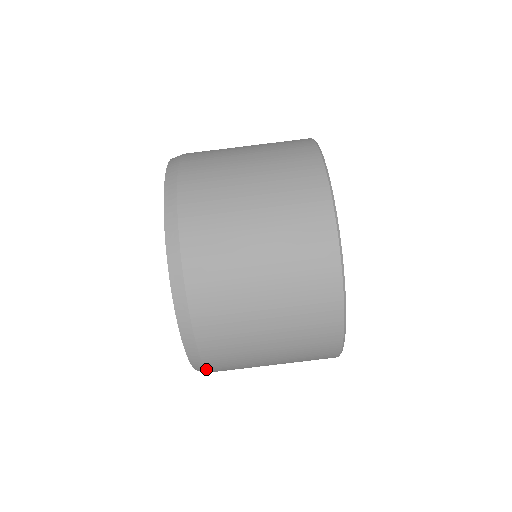
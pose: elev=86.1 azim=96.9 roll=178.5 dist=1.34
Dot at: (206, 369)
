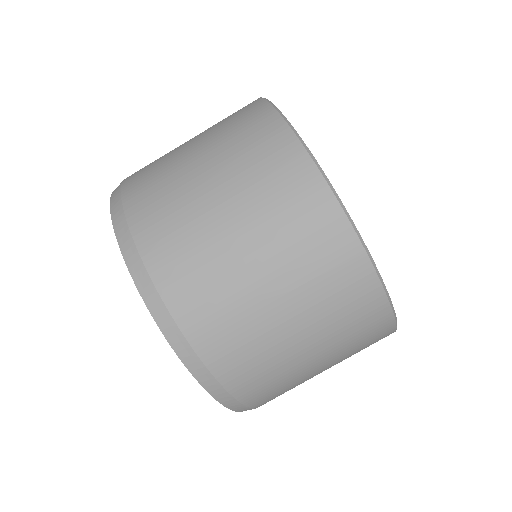
Dot at: (236, 399)
